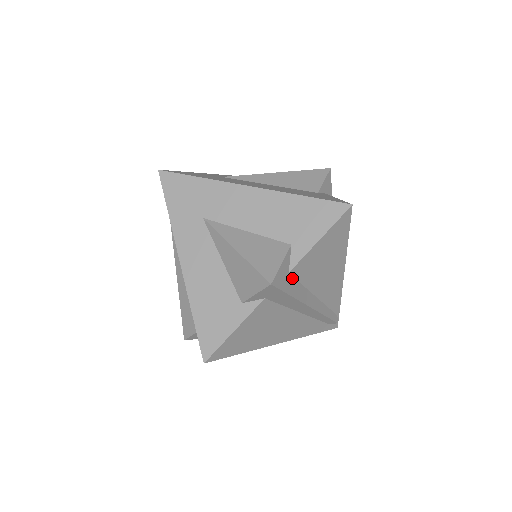
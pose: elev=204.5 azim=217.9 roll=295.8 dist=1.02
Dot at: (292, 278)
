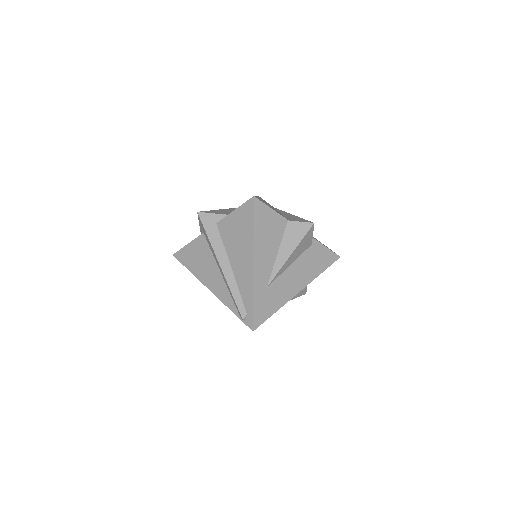
Dot at: occluded
